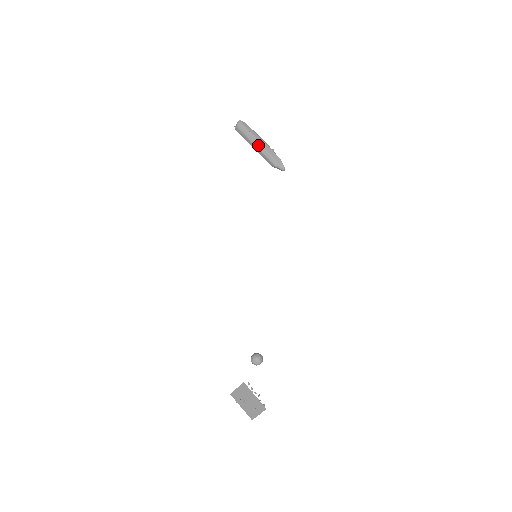
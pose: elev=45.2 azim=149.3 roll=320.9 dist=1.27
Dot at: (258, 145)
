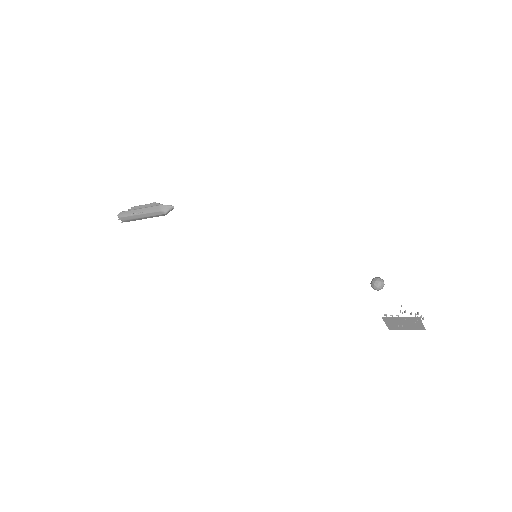
Dot at: (142, 216)
